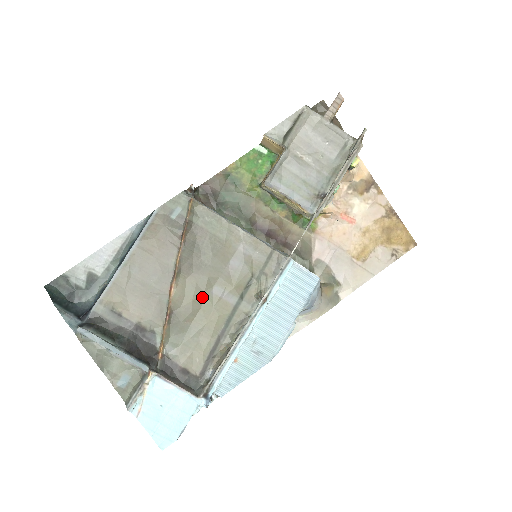
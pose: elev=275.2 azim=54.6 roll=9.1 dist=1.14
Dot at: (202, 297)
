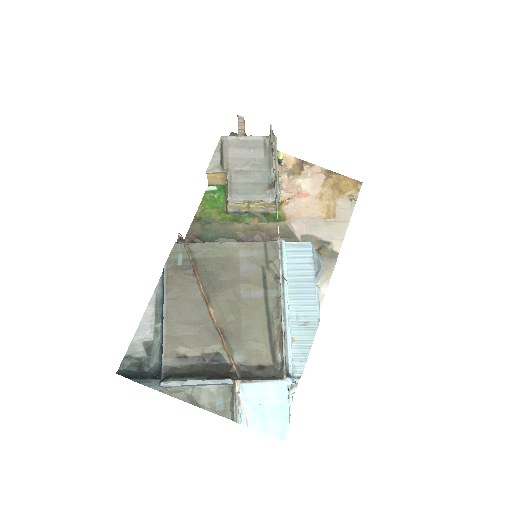
Dot at: (237, 306)
